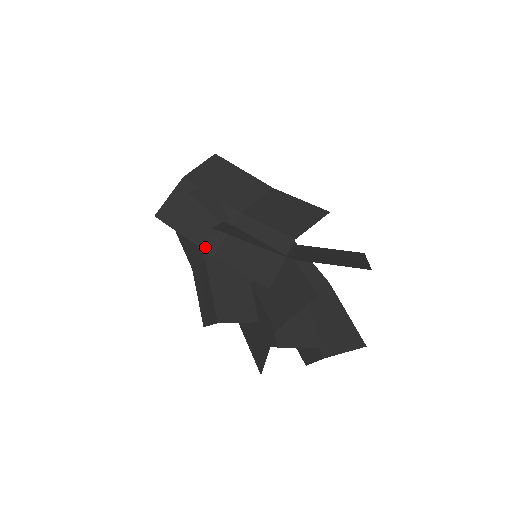
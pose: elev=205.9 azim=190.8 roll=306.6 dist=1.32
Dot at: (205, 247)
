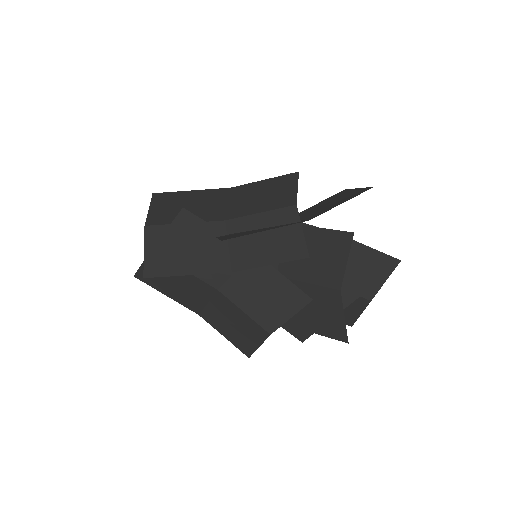
Dot at: (217, 270)
